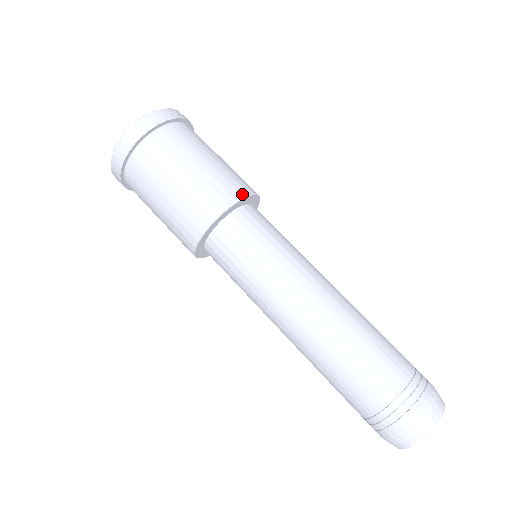
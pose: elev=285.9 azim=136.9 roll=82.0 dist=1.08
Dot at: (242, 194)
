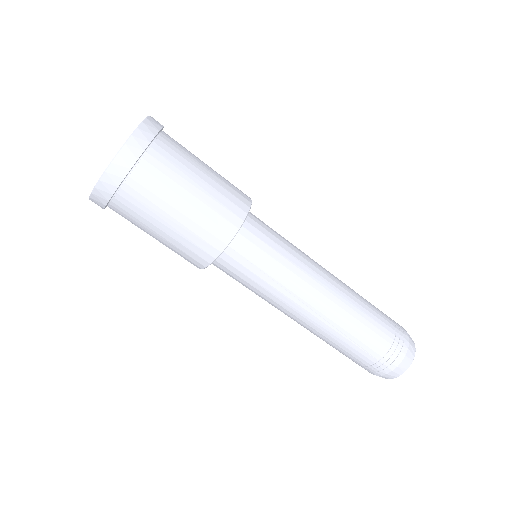
Dot at: (245, 211)
